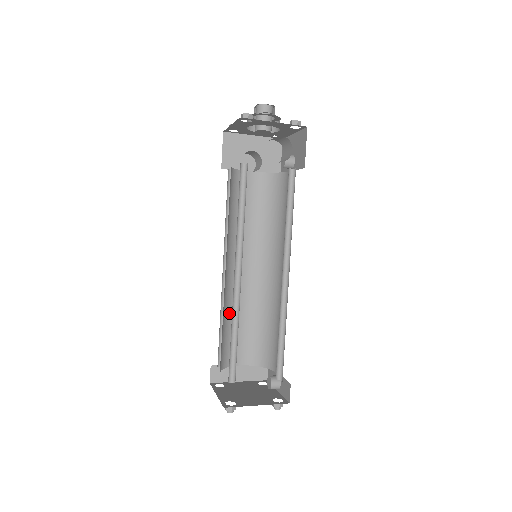
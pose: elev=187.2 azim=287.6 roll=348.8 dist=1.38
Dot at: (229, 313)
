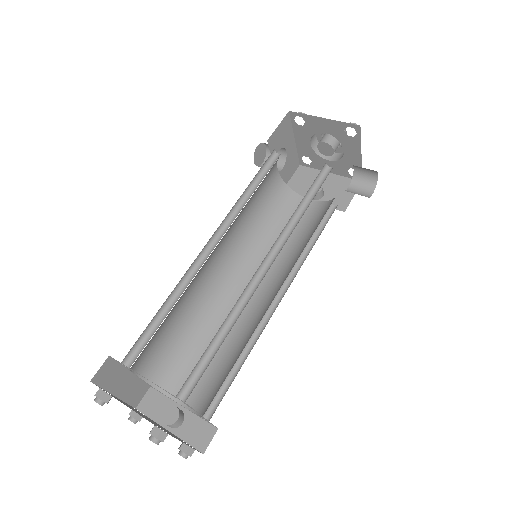
Dot at: occluded
